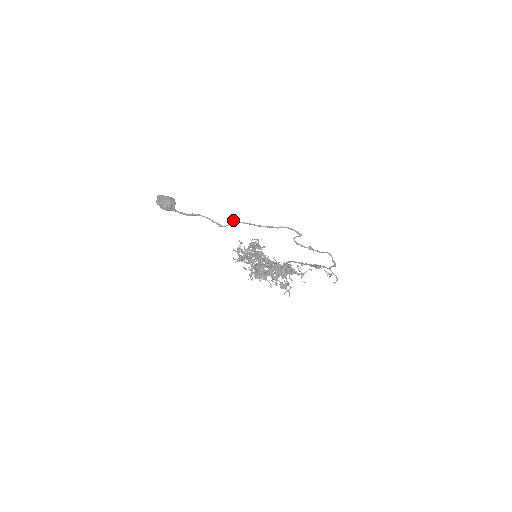
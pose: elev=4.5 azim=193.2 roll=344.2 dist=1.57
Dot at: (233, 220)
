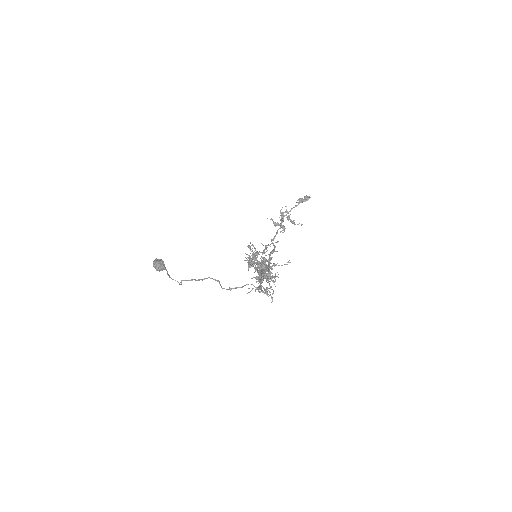
Dot at: occluded
